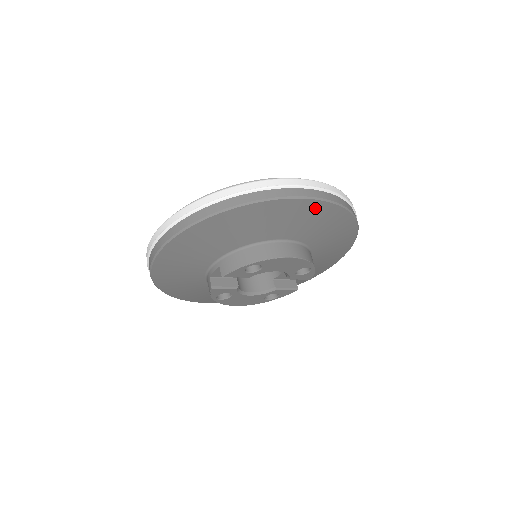
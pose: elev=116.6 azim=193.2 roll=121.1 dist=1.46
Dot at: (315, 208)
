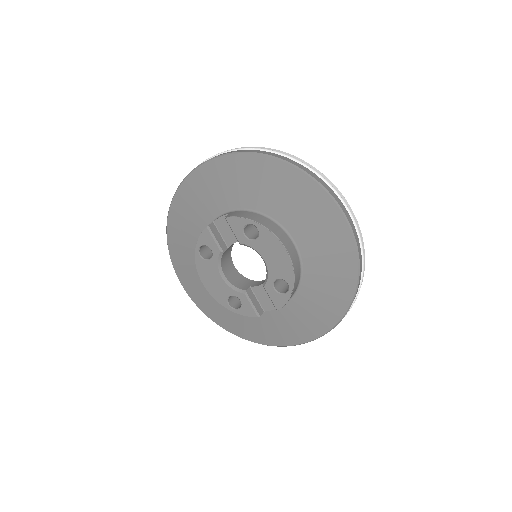
Dot at: (337, 226)
